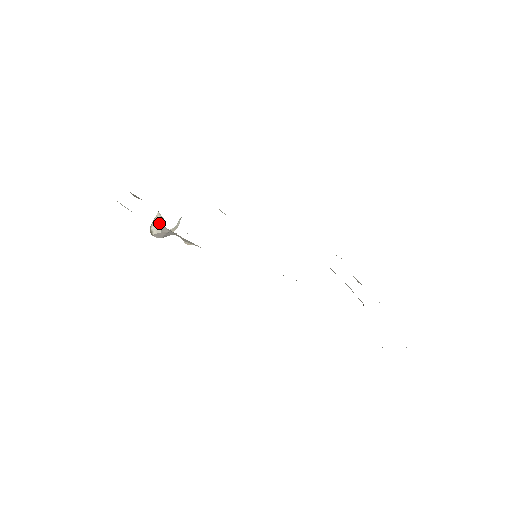
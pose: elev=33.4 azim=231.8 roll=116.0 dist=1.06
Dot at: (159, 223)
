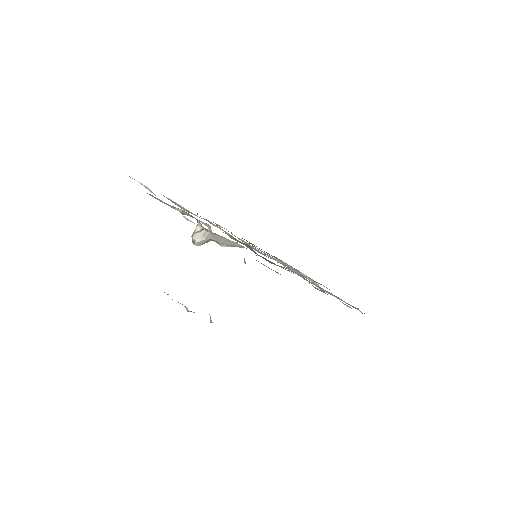
Dot at: (200, 233)
